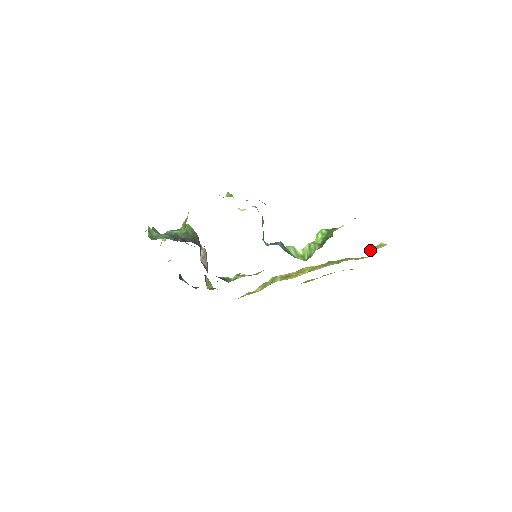
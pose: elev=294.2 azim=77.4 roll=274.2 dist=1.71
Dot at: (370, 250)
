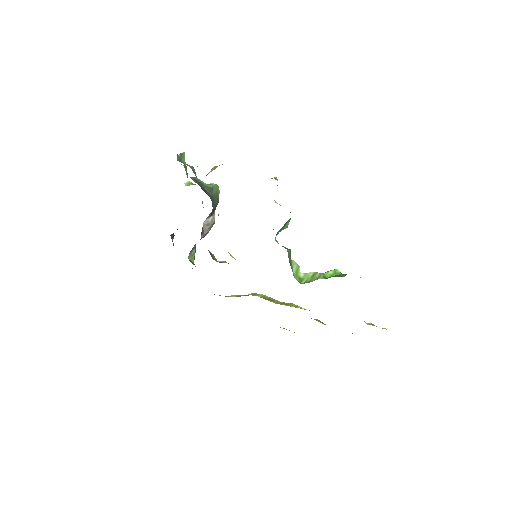
Dot at: (369, 324)
